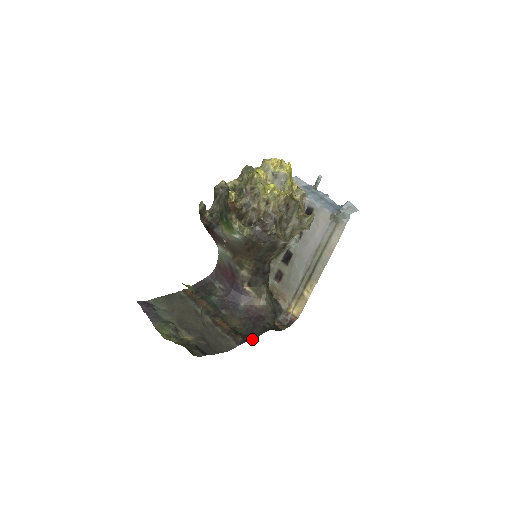
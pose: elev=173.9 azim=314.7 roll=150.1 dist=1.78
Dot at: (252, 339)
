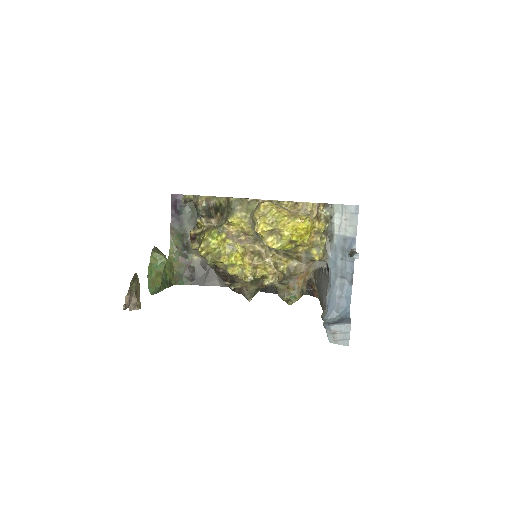
Dot at: occluded
